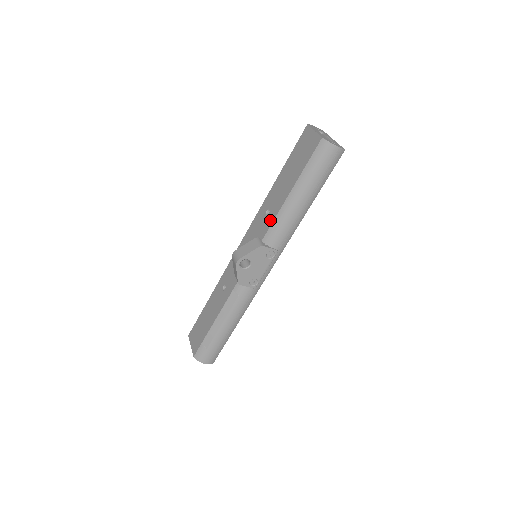
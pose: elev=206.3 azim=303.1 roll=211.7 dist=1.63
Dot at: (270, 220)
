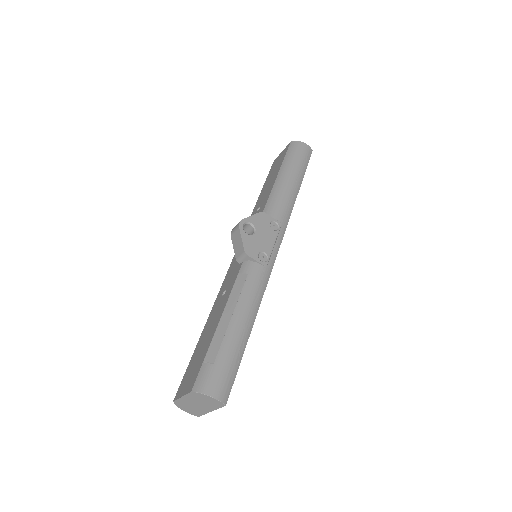
Dot at: (264, 204)
